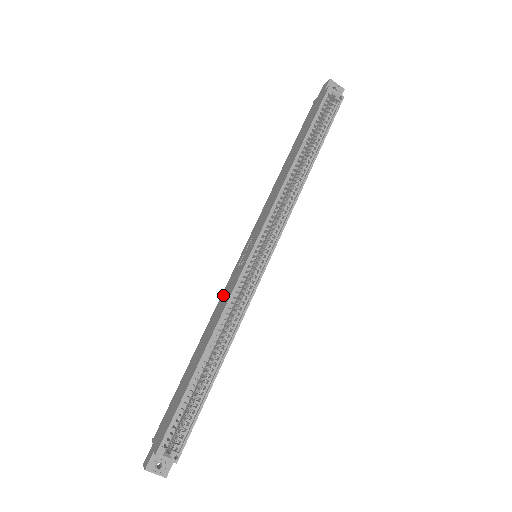
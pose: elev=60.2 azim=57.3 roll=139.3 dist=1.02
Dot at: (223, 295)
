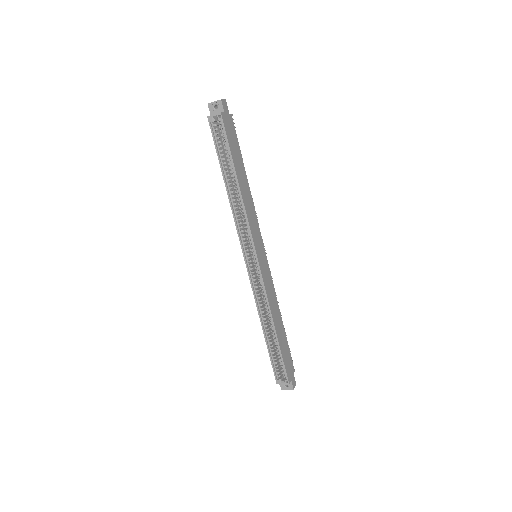
Dot at: occluded
